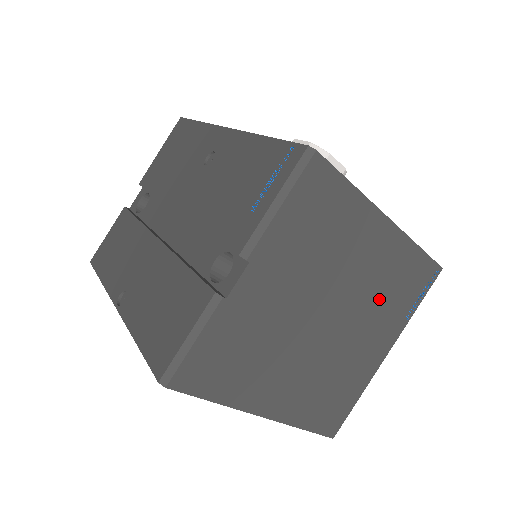
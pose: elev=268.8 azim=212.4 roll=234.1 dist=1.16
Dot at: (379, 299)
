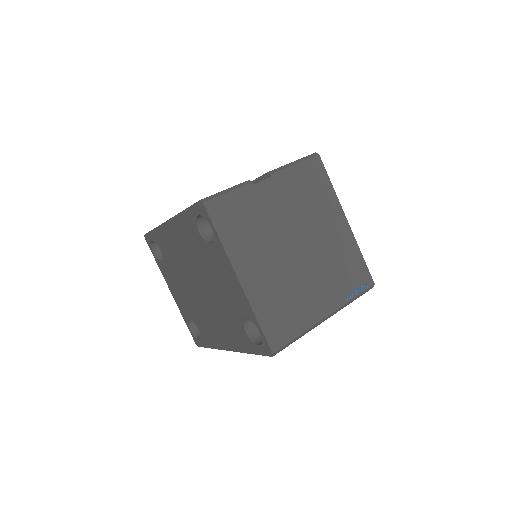
Dot at: (331, 266)
